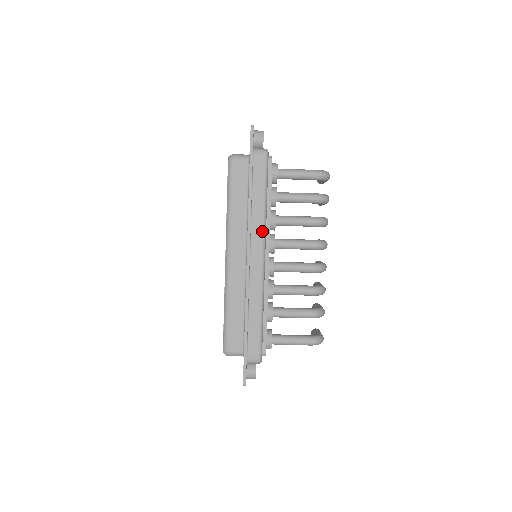
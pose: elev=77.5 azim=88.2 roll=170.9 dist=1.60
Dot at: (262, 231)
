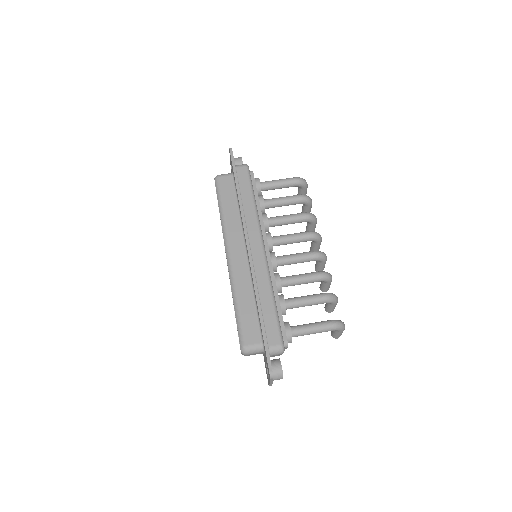
Dot at: (257, 224)
